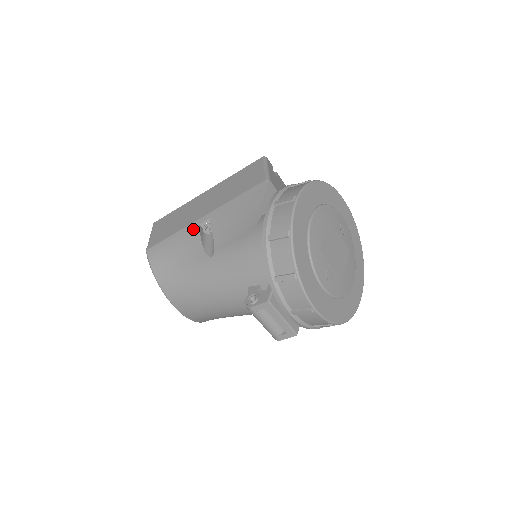
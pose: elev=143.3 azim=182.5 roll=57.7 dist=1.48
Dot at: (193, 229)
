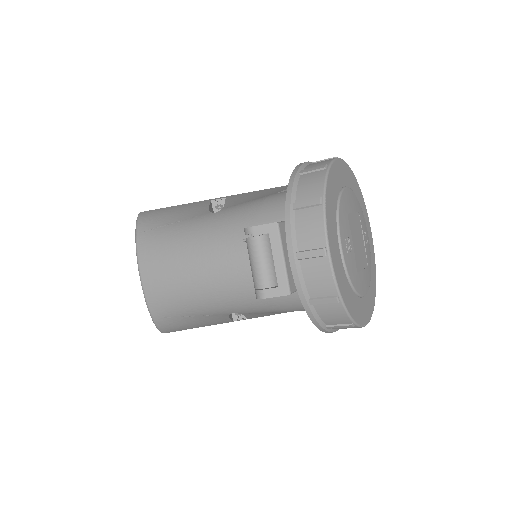
Dot at: (203, 202)
